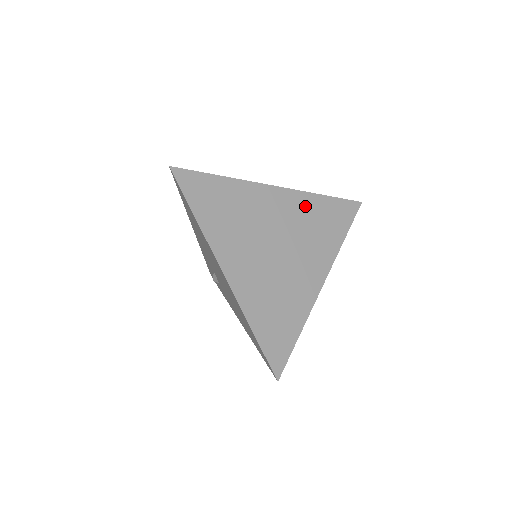
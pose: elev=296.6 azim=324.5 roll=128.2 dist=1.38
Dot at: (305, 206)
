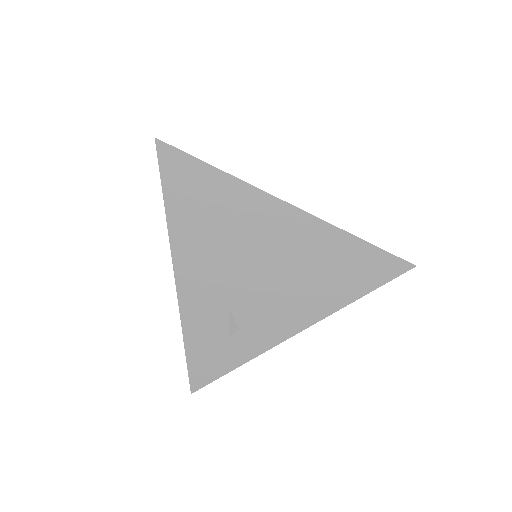
Dot at: occluded
